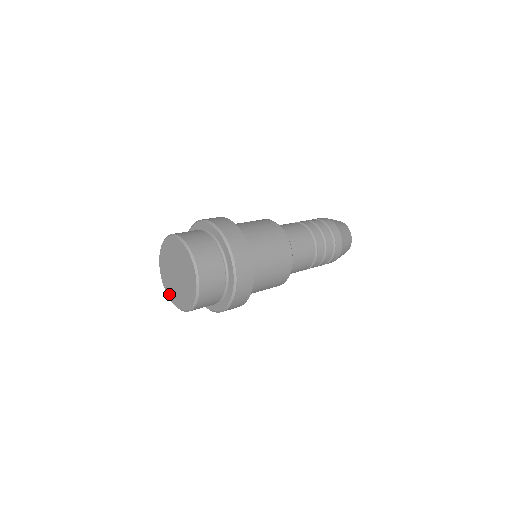
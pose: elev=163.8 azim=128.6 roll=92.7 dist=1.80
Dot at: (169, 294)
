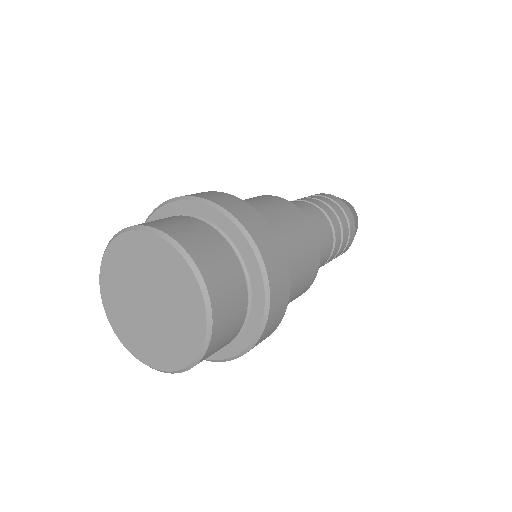
Dot at: (105, 287)
